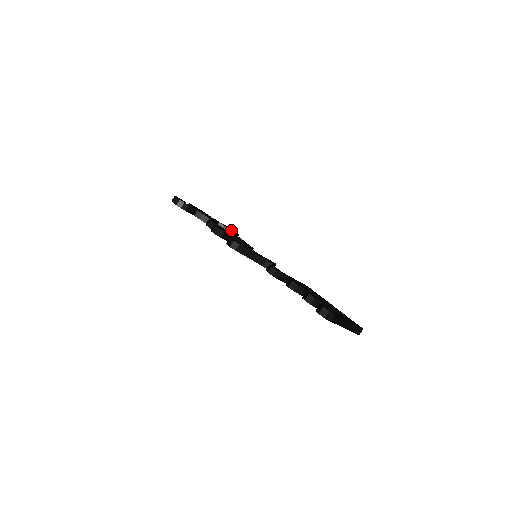
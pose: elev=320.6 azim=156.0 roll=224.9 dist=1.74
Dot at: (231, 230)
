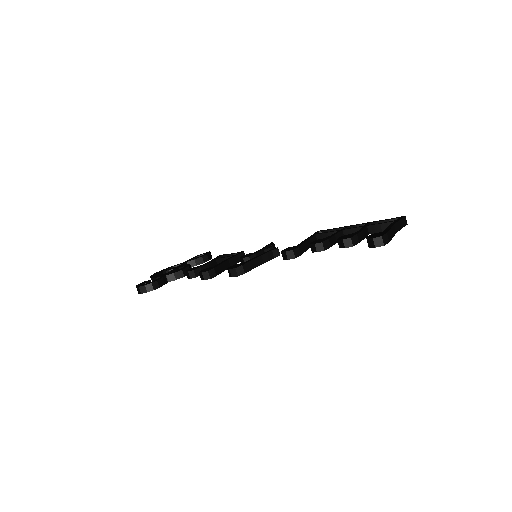
Dot at: (202, 256)
